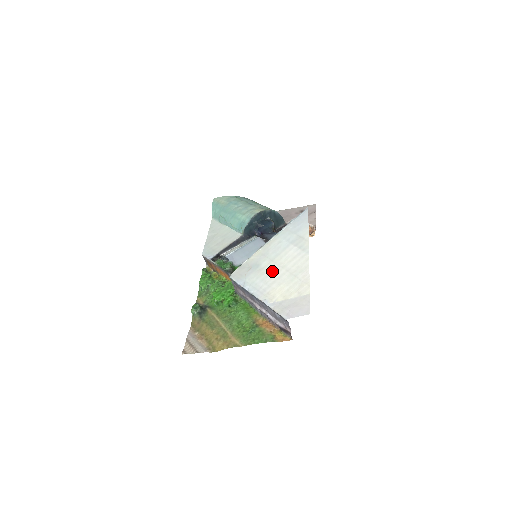
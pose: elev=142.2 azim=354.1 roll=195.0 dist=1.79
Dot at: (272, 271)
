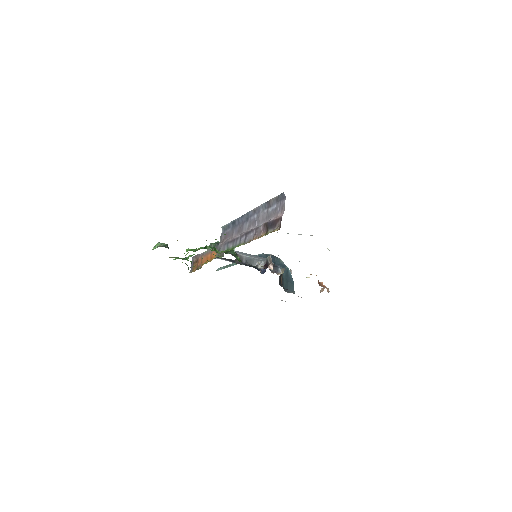
Dot at: occluded
